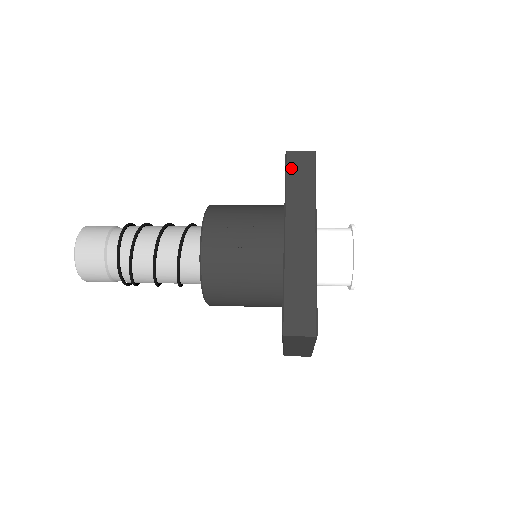
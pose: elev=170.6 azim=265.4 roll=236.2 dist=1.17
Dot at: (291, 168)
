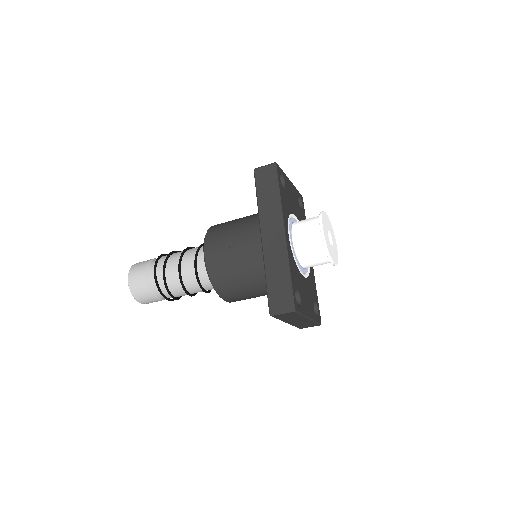
Dot at: (259, 182)
